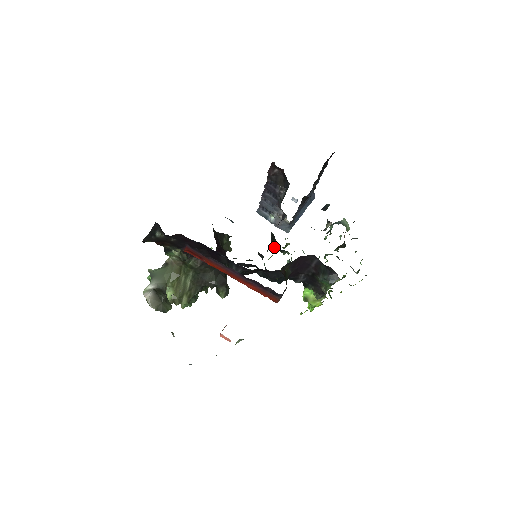
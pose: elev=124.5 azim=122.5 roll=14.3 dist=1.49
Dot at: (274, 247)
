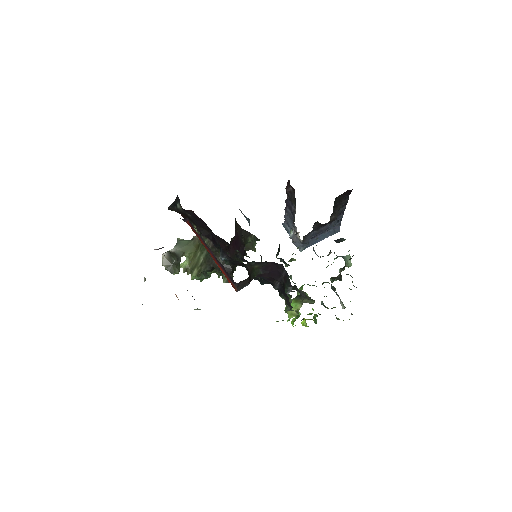
Dot at: occluded
